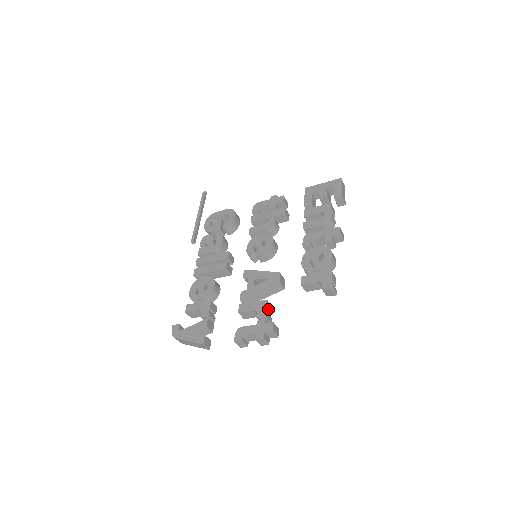
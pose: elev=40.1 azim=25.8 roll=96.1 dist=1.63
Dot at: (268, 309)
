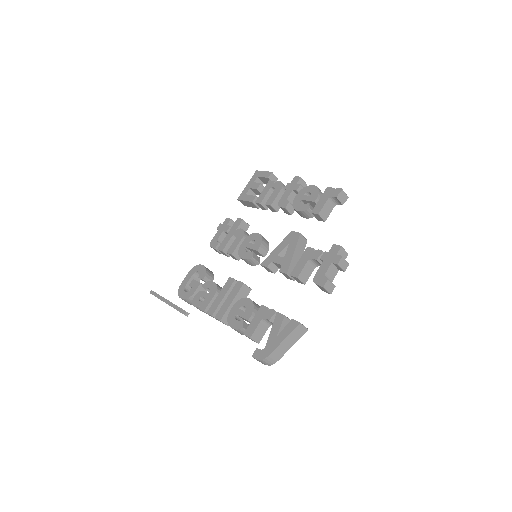
Dot at: occluded
